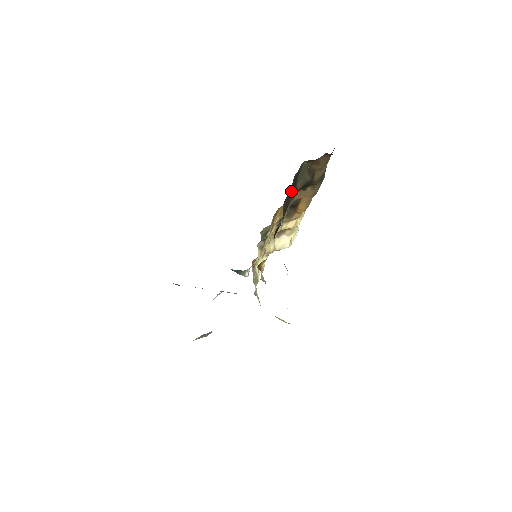
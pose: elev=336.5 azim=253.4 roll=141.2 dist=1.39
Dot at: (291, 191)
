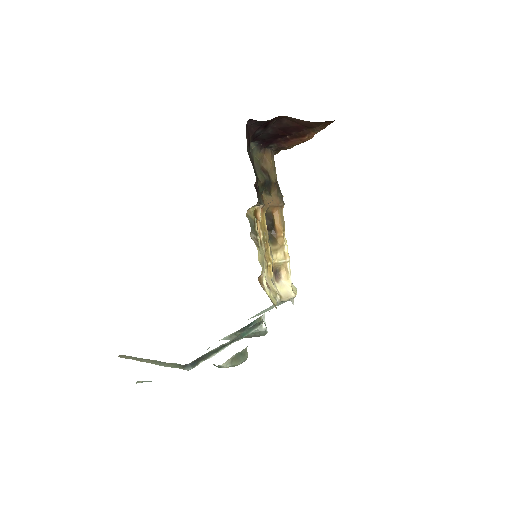
Dot at: (248, 140)
